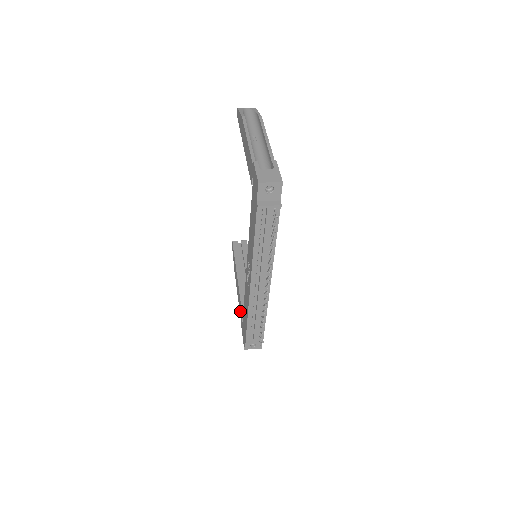
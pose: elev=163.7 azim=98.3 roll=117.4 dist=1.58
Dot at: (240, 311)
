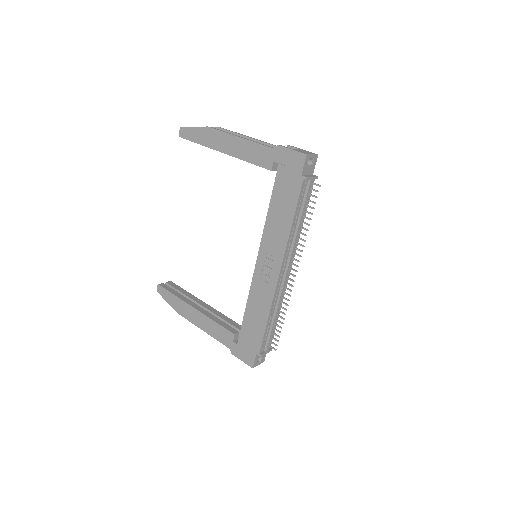
Dot at: (222, 338)
